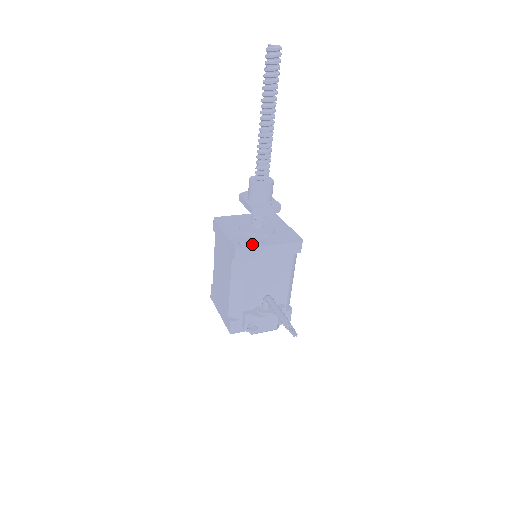
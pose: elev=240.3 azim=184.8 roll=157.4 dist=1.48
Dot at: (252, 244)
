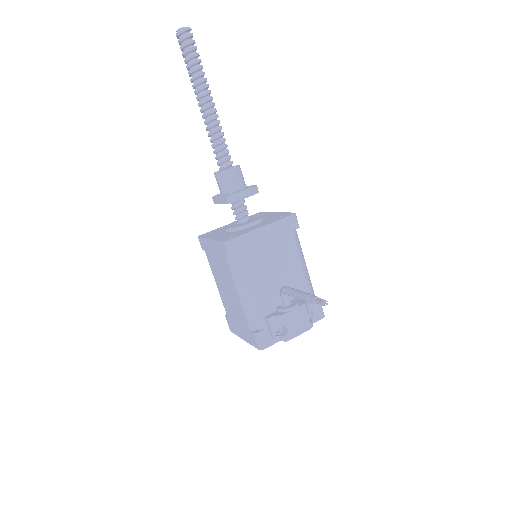
Dot at: (241, 233)
